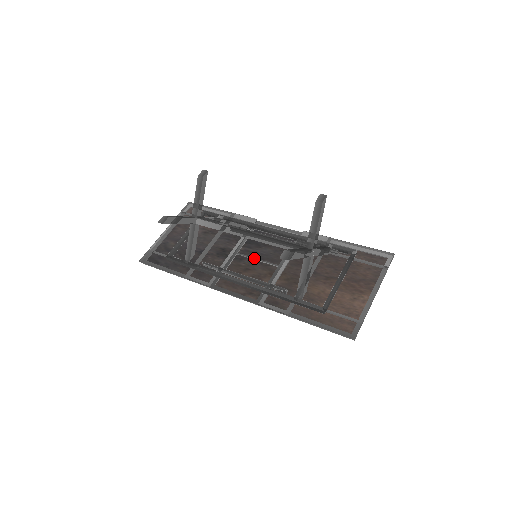
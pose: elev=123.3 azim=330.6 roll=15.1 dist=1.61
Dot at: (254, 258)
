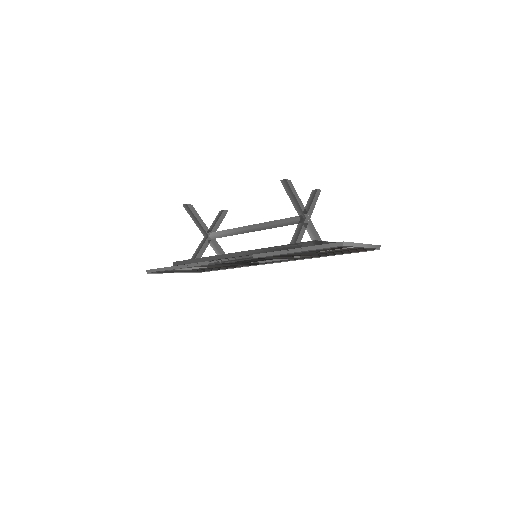
Dot at: occluded
